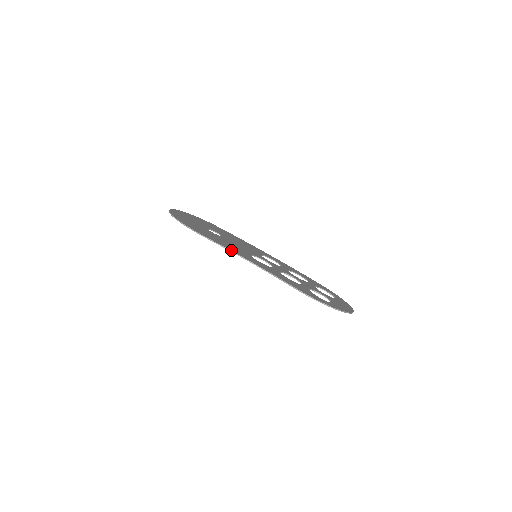
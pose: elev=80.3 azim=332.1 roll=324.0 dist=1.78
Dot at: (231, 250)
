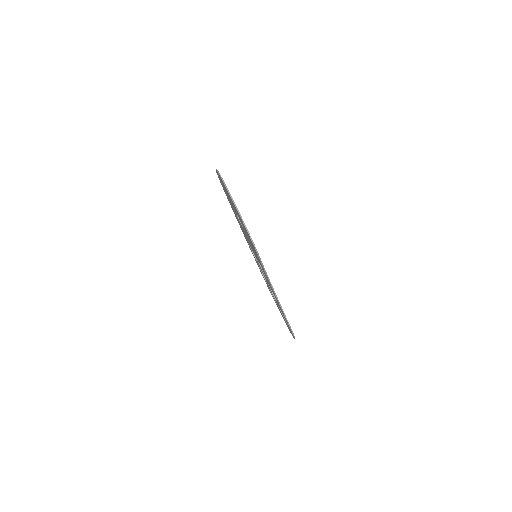
Dot at: occluded
